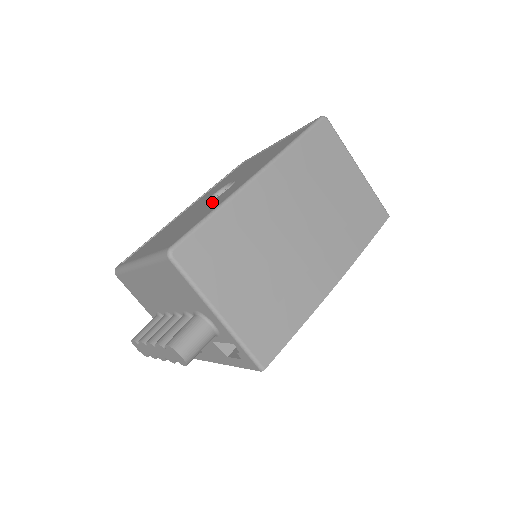
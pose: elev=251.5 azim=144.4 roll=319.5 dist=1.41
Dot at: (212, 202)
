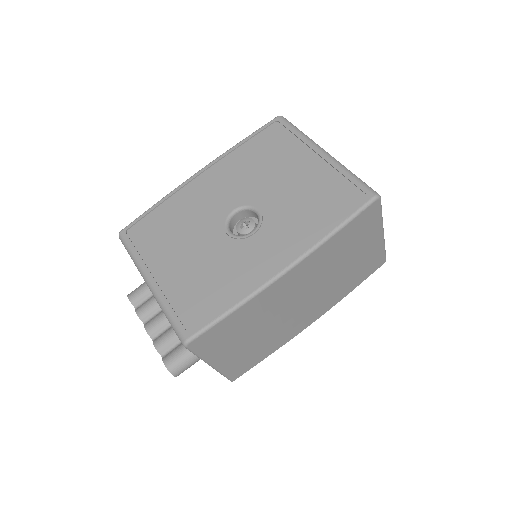
Dot at: (233, 251)
